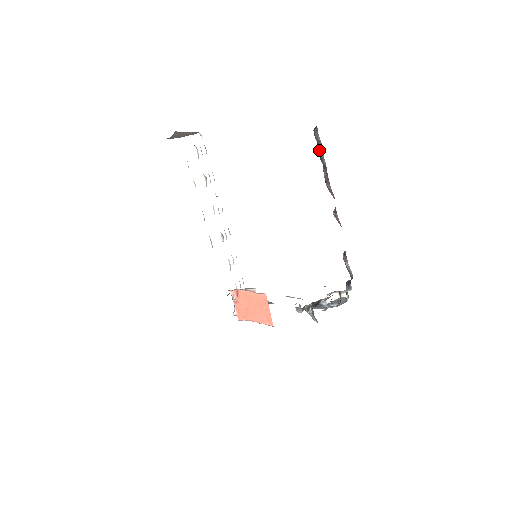
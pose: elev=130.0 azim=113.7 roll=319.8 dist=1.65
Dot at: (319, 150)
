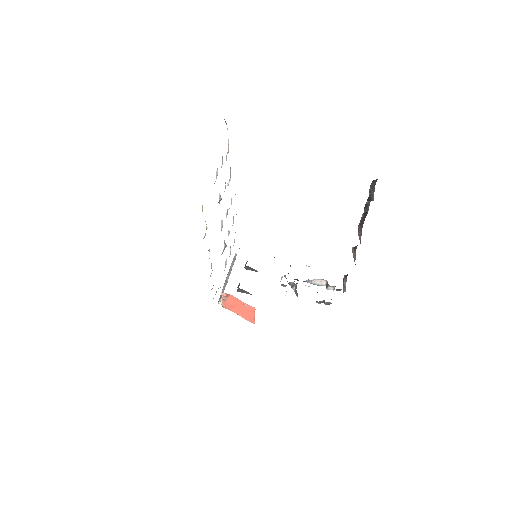
Dot at: (367, 200)
